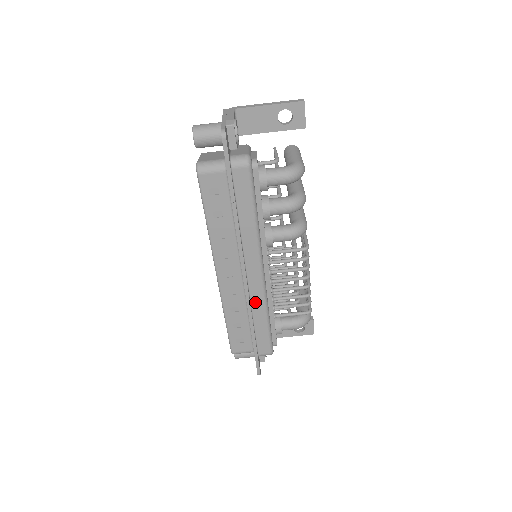
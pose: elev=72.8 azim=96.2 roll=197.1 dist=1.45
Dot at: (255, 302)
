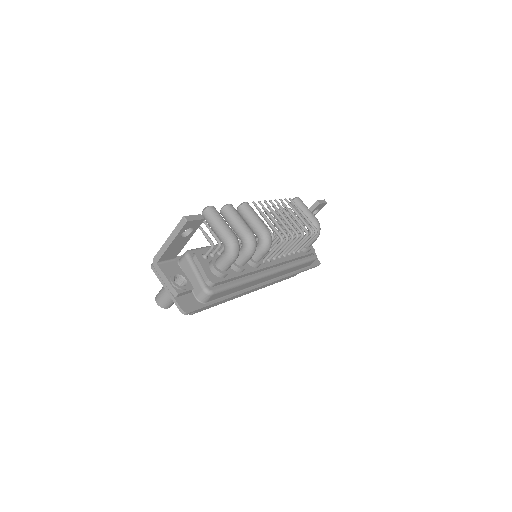
Dot at: (283, 274)
